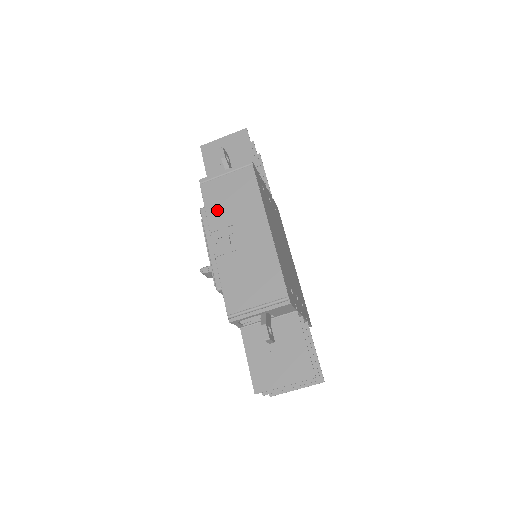
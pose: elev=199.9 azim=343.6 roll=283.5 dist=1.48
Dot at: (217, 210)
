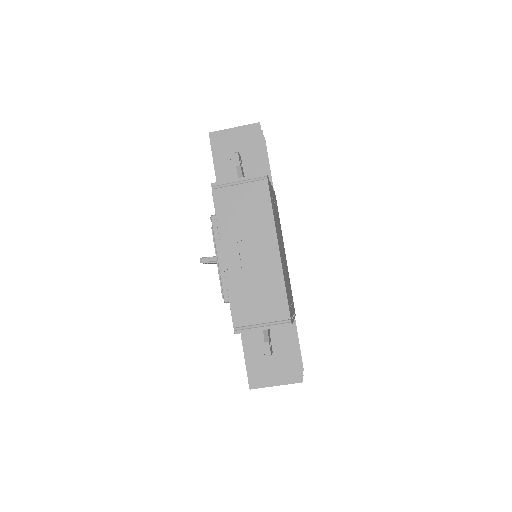
Dot at: (228, 221)
